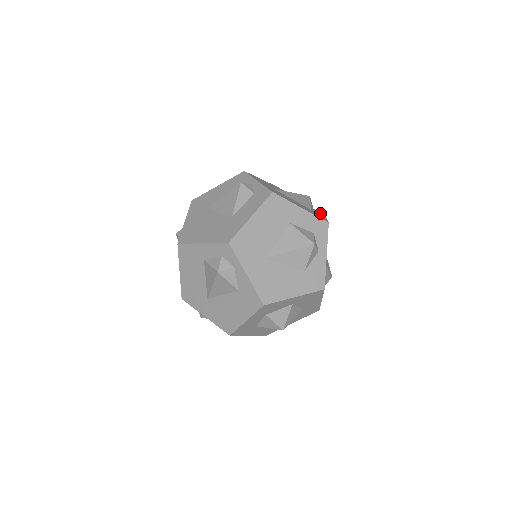
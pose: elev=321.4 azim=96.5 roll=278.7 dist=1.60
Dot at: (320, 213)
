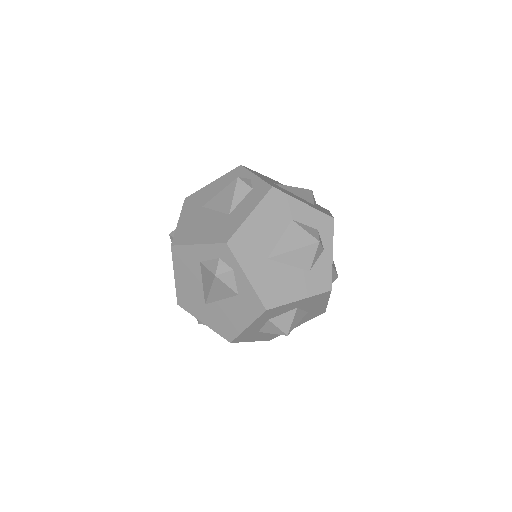
Dot at: (323, 208)
